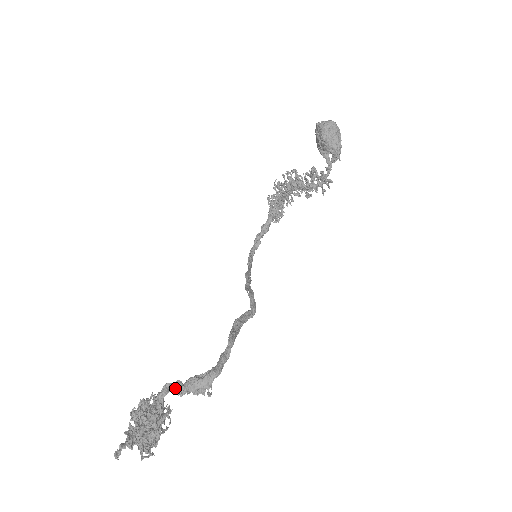
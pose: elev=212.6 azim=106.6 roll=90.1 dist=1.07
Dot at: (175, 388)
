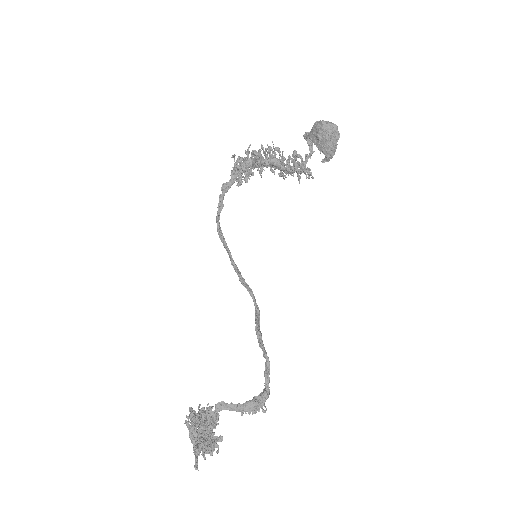
Dot at: (237, 410)
